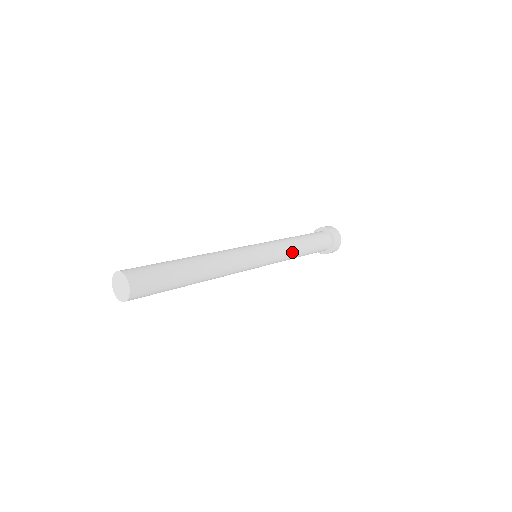
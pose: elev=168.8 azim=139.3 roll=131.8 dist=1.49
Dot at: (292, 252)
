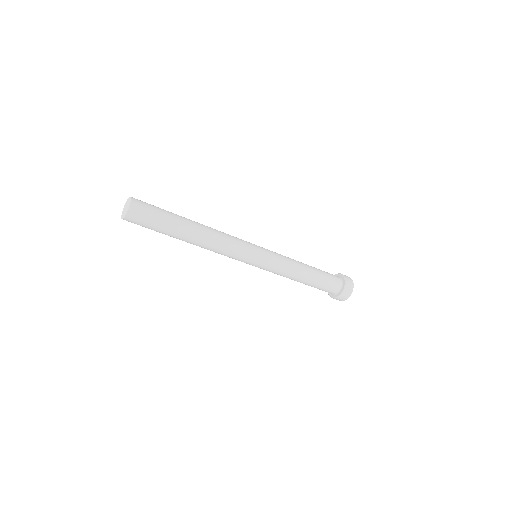
Dot at: (293, 264)
